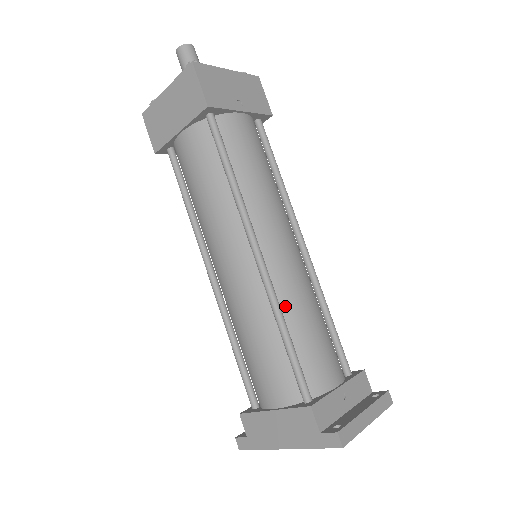
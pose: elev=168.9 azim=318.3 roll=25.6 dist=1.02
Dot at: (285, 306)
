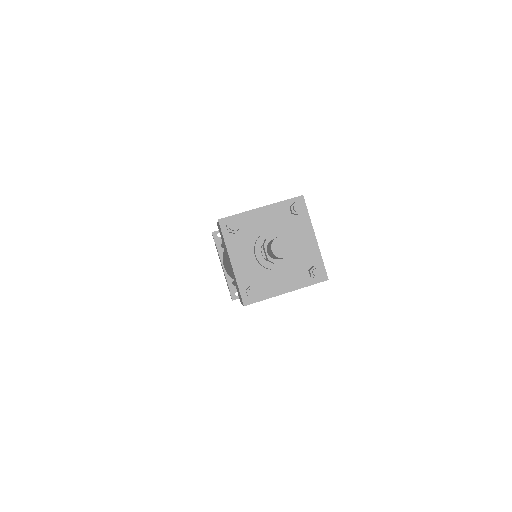
Dot at: occluded
